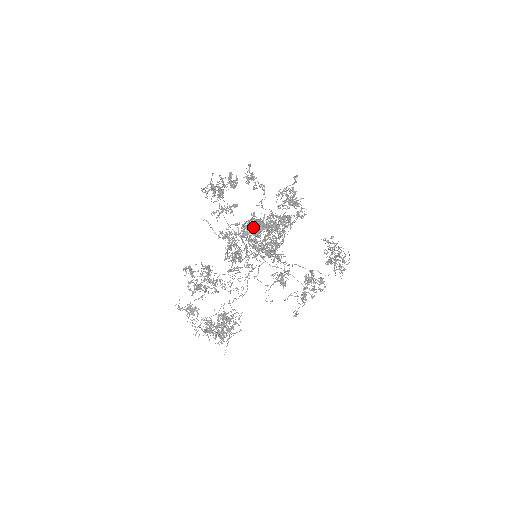
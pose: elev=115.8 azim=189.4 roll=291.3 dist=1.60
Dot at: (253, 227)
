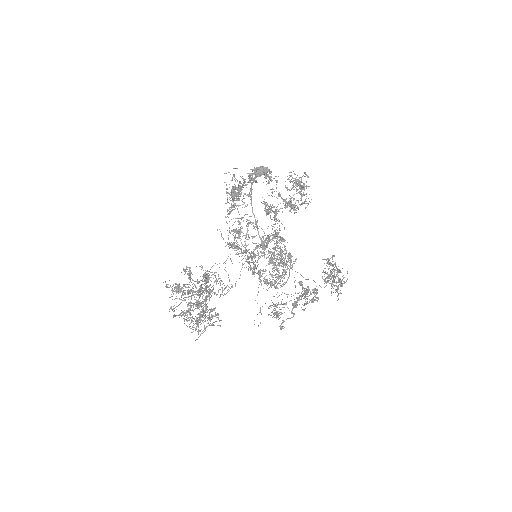
Dot at: (259, 167)
